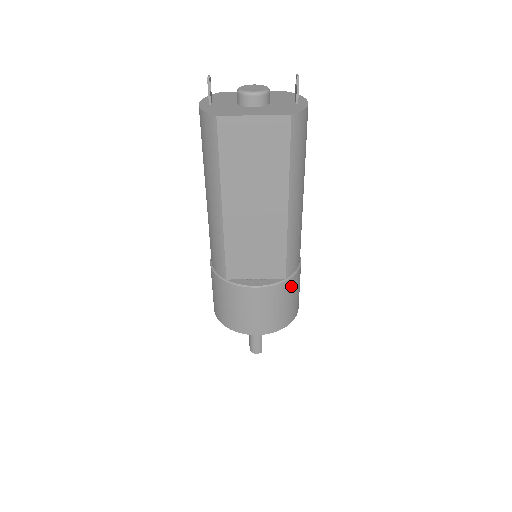
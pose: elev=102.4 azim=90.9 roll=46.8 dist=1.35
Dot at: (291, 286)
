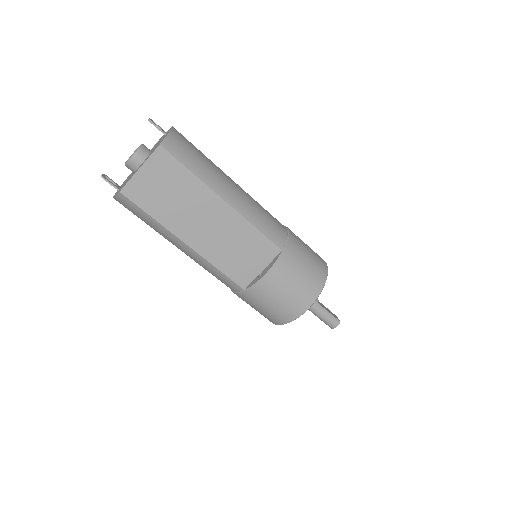
Dot at: (294, 252)
